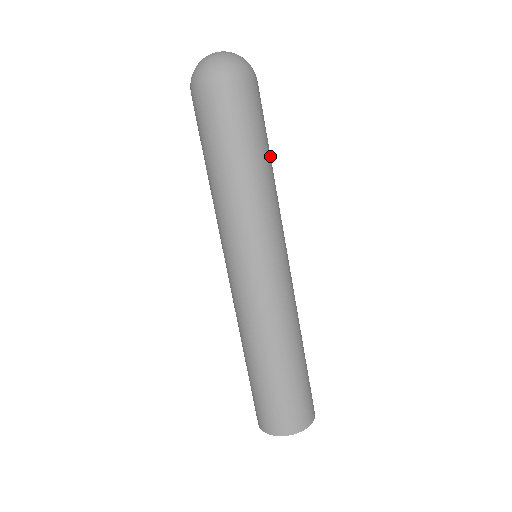
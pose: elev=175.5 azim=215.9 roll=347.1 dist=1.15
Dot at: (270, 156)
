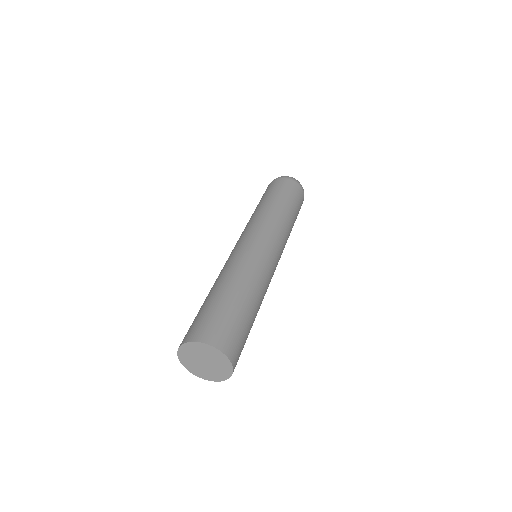
Dot at: (294, 222)
